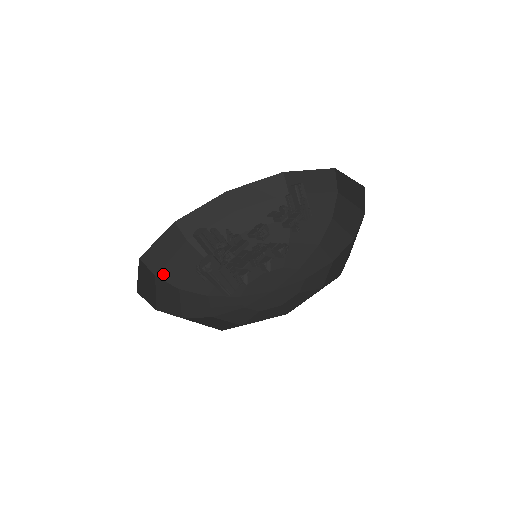
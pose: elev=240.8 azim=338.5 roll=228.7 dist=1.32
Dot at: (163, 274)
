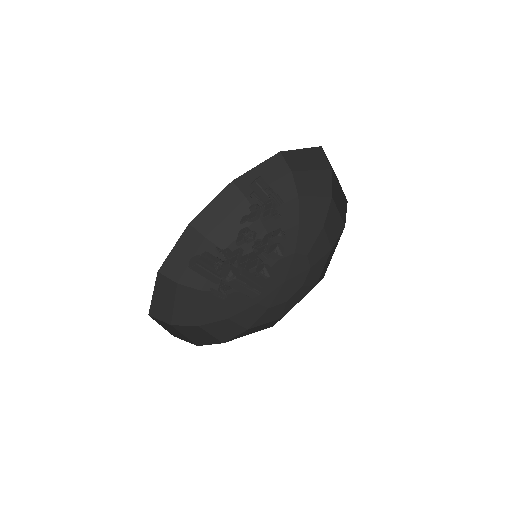
Dot at: (176, 320)
